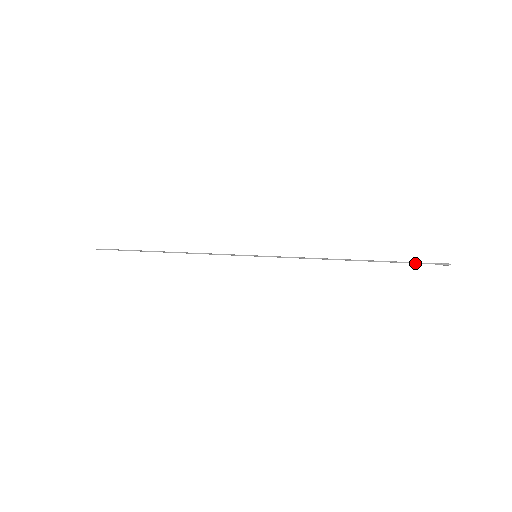
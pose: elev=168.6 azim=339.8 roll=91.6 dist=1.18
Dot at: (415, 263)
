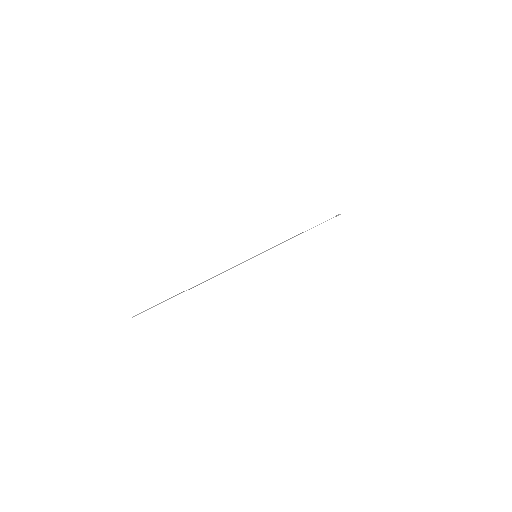
Dot at: occluded
